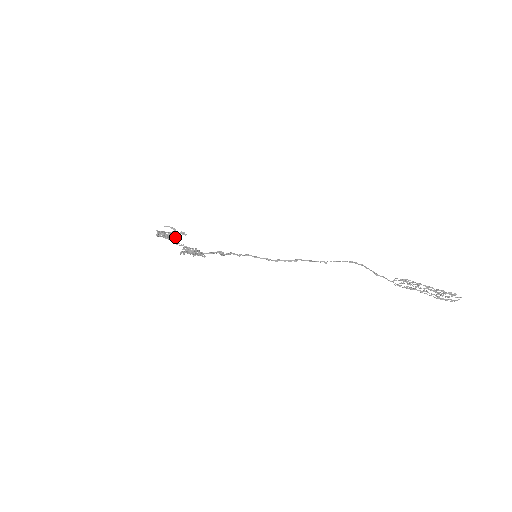
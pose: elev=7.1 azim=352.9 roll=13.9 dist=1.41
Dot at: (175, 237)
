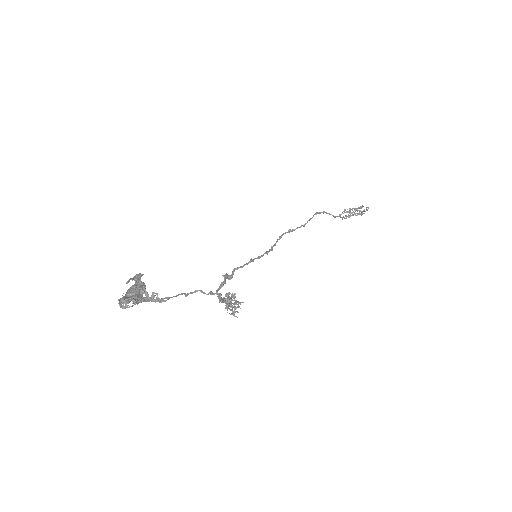
Dot at: (144, 291)
